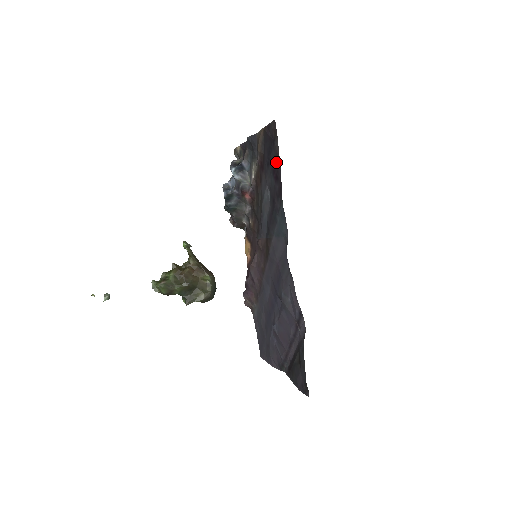
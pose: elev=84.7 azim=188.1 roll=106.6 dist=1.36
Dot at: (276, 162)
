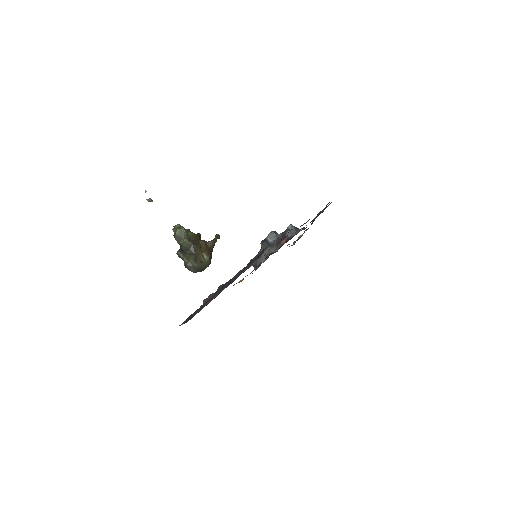
Dot at: occluded
